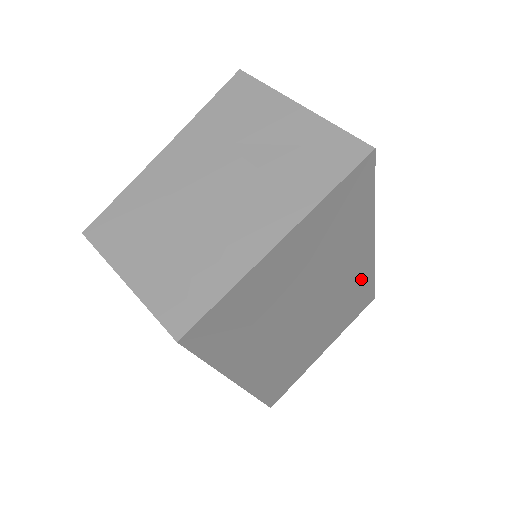
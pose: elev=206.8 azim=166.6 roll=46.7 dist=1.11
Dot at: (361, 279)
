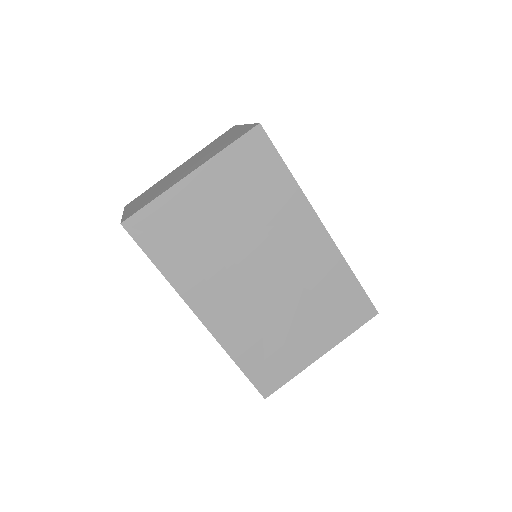
Dot at: (329, 267)
